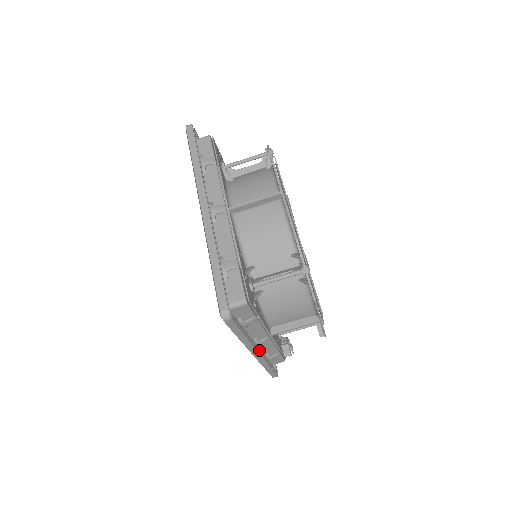
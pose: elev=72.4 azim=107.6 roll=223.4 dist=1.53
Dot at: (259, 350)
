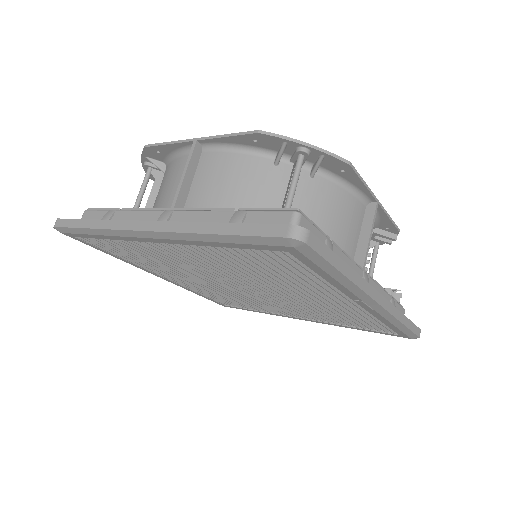
Dot at: occluded
